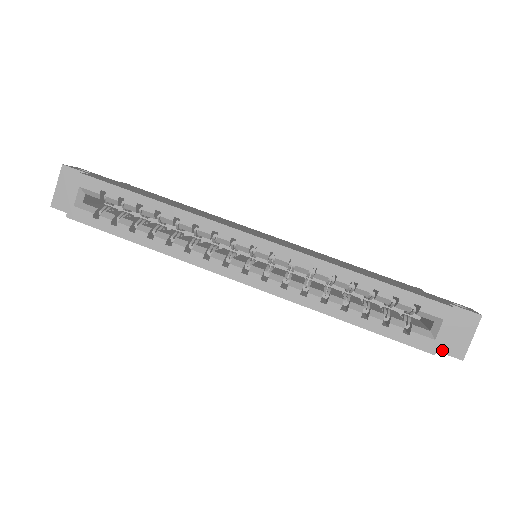
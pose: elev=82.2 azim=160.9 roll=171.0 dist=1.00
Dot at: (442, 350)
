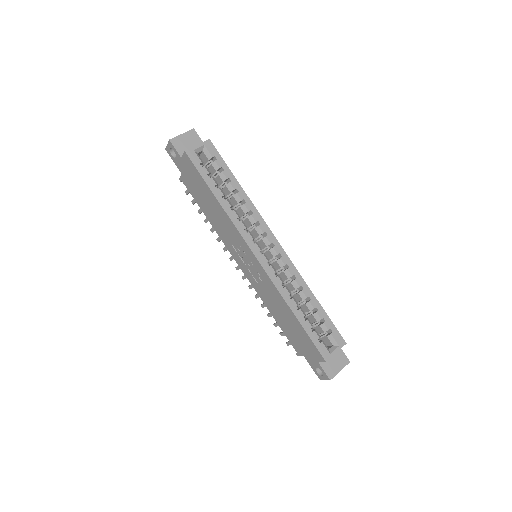
Dot at: (324, 368)
